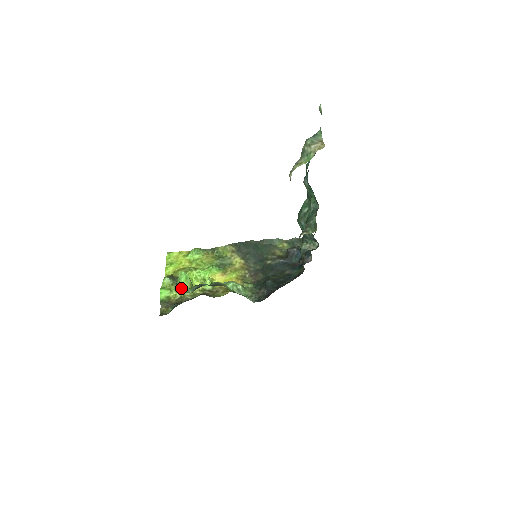
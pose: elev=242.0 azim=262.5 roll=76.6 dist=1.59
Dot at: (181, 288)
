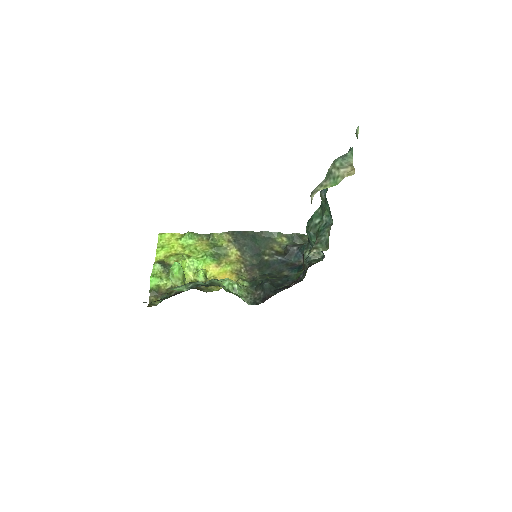
Dot at: (173, 278)
